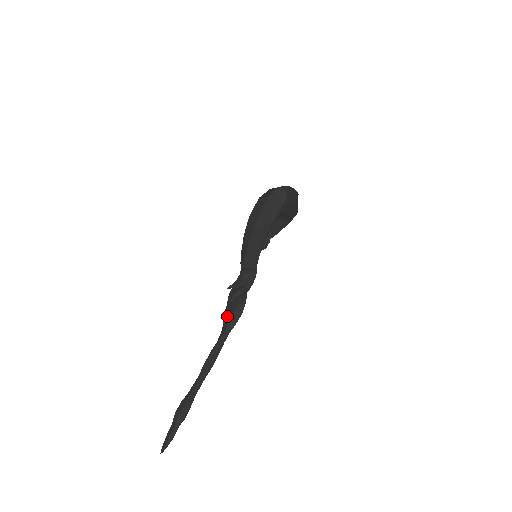
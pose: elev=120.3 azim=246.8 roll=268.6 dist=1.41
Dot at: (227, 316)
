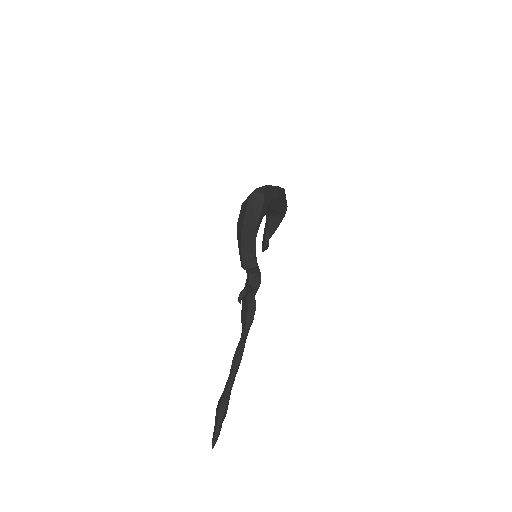
Dot at: (243, 316)
